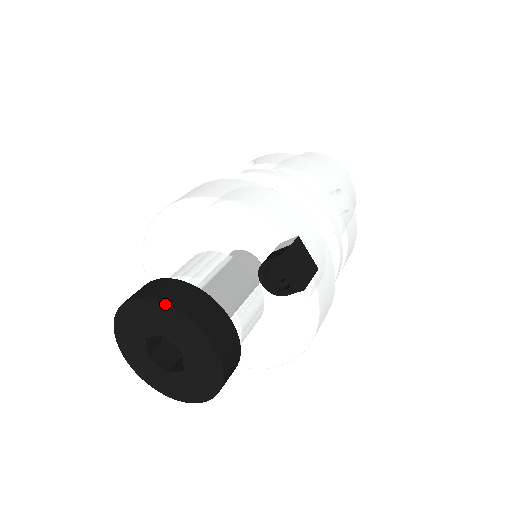
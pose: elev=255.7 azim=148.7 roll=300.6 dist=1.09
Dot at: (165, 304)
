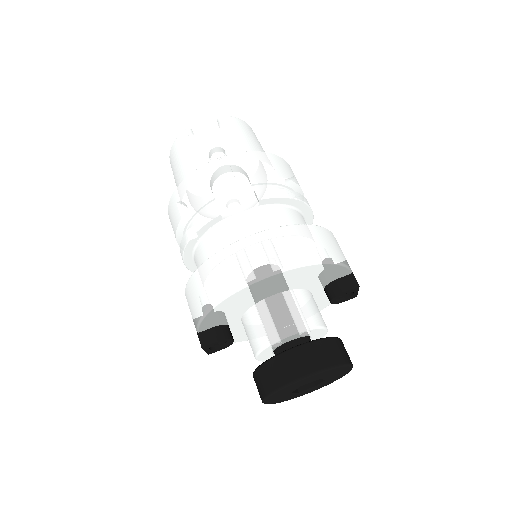
Dot at: (340, 366)
